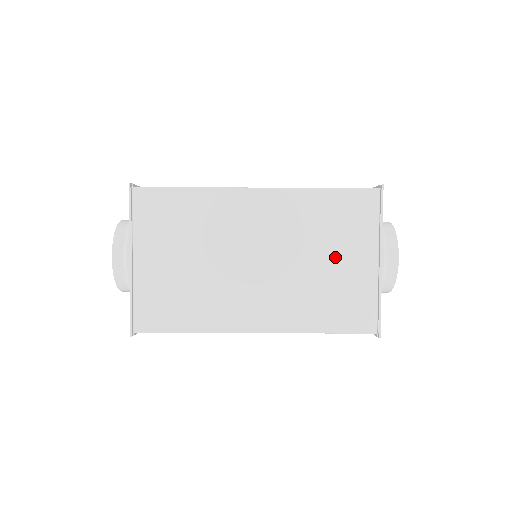
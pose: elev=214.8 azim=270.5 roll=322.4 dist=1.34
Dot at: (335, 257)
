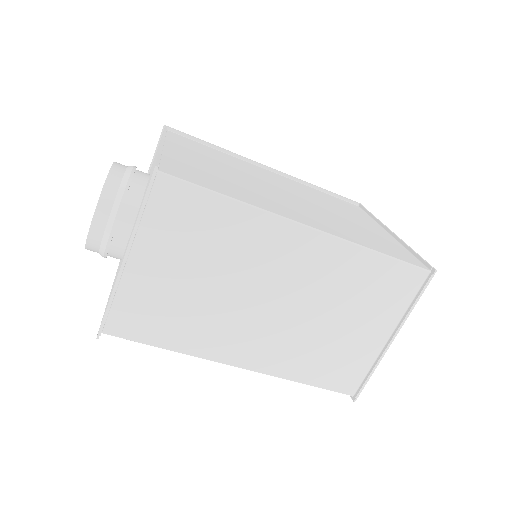
Dot at: (352, 322)
